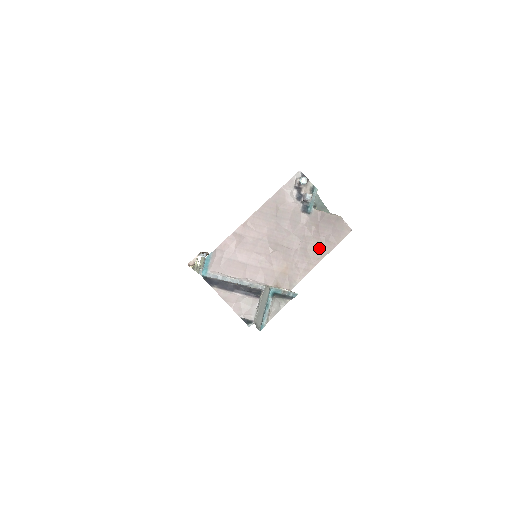
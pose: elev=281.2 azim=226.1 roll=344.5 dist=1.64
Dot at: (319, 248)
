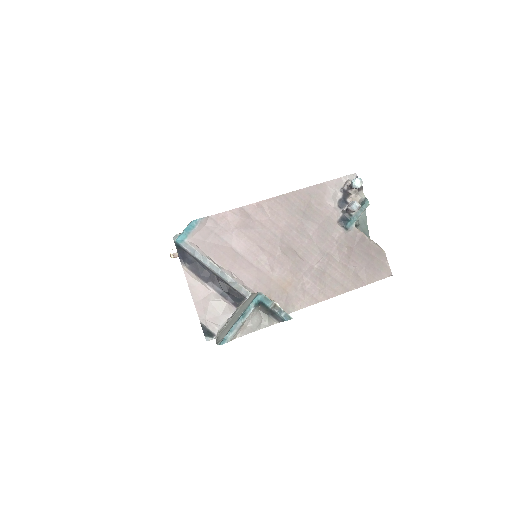
Dot at: (342, 278)
